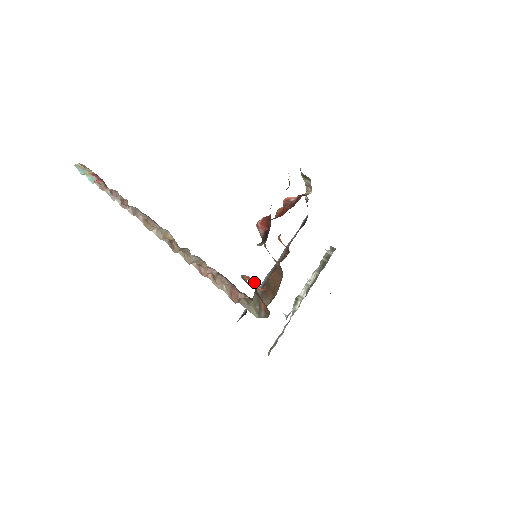
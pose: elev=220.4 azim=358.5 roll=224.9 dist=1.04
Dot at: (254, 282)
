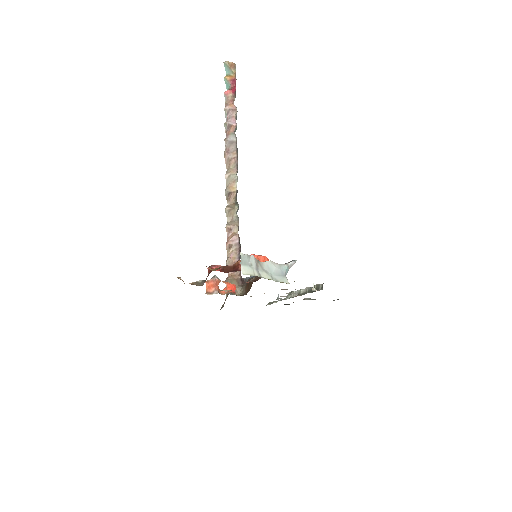
Dot at: (215, 288)
